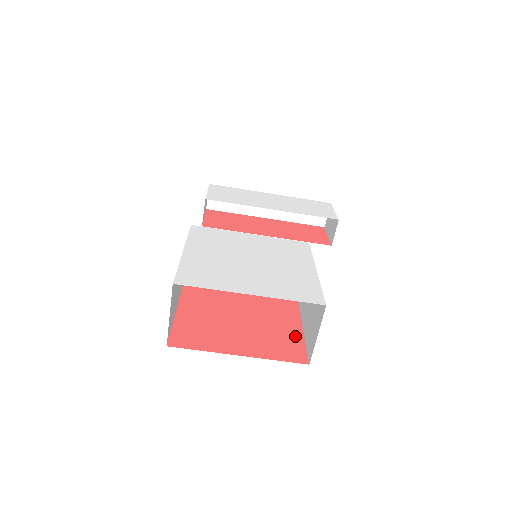
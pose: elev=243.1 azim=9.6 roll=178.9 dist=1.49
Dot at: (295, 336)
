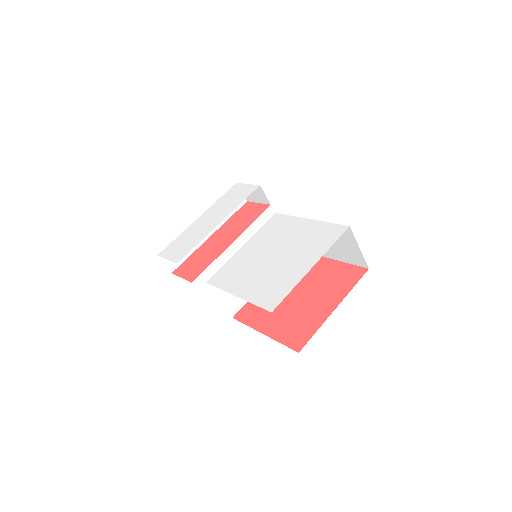
Dot at: (338, 267)
